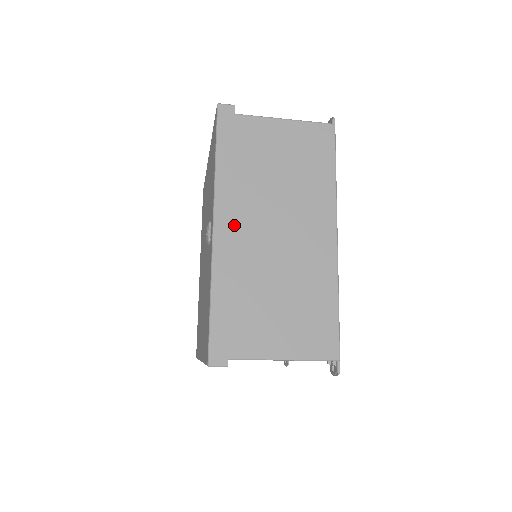
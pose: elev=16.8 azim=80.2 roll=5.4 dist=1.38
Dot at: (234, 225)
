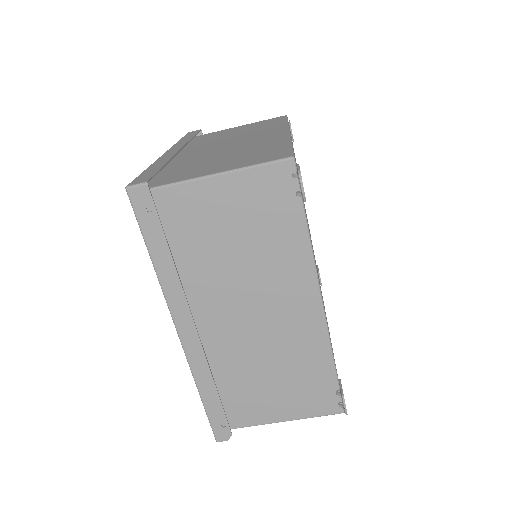
Dot at: (187, 153)
